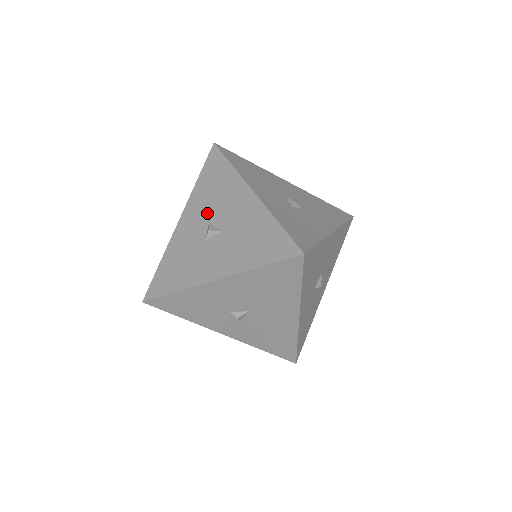
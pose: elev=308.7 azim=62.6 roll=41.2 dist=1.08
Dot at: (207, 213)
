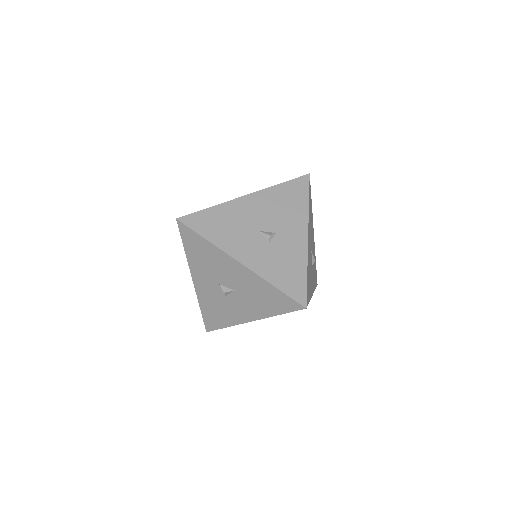
Dot at: (213, 277)
